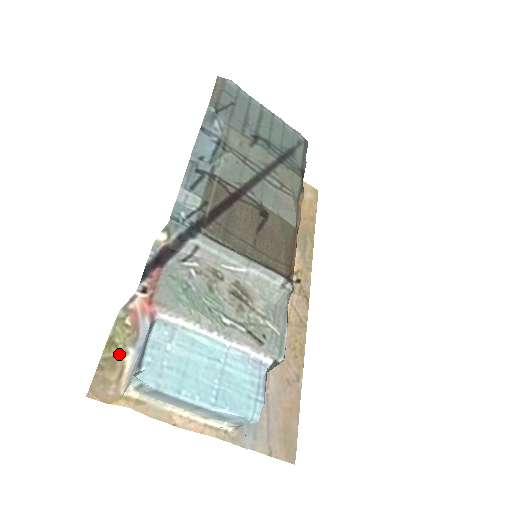
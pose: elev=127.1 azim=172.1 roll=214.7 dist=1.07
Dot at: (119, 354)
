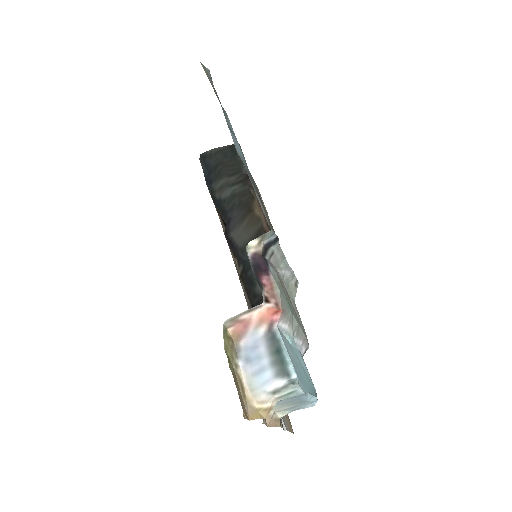
Dot at: (233, 368)
